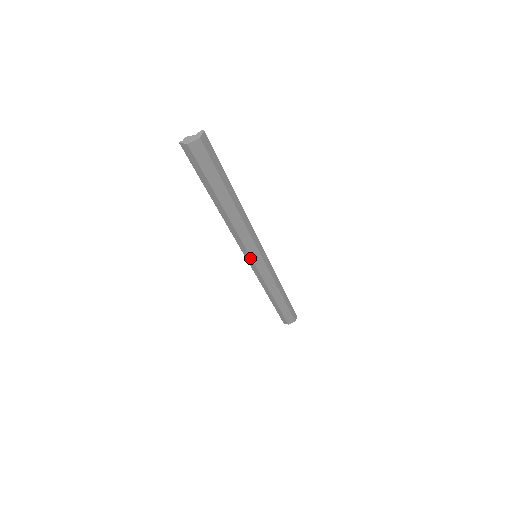
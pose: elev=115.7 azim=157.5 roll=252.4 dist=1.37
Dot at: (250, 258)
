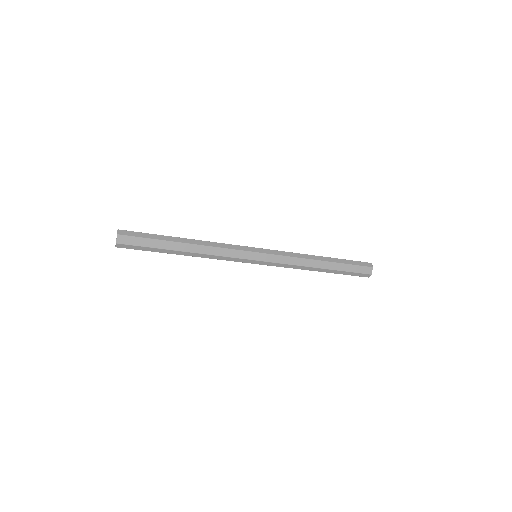
Dot at: (252, 261)
